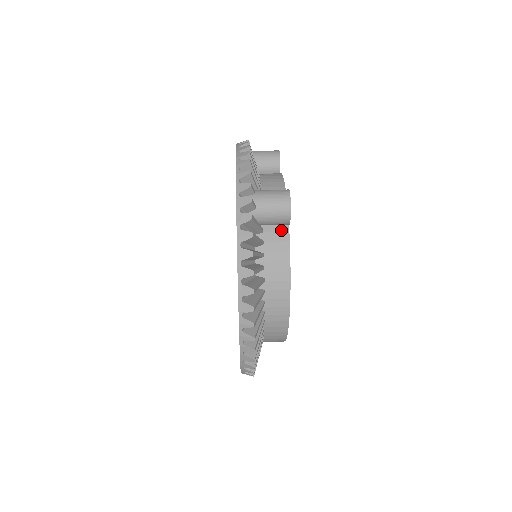
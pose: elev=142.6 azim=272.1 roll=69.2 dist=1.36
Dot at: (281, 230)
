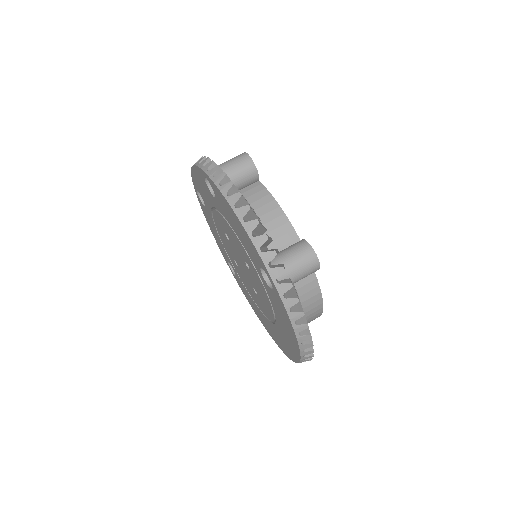
Dot at: occluded
